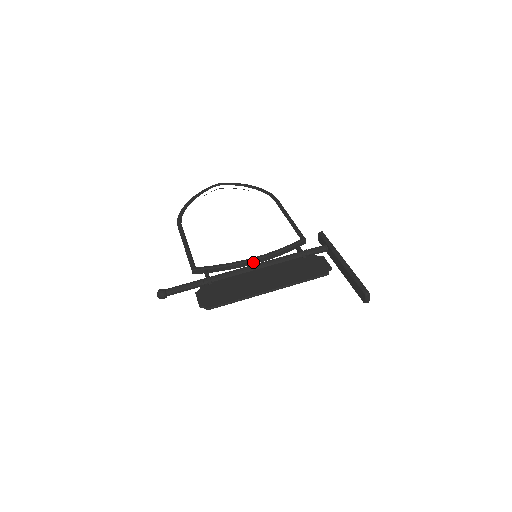
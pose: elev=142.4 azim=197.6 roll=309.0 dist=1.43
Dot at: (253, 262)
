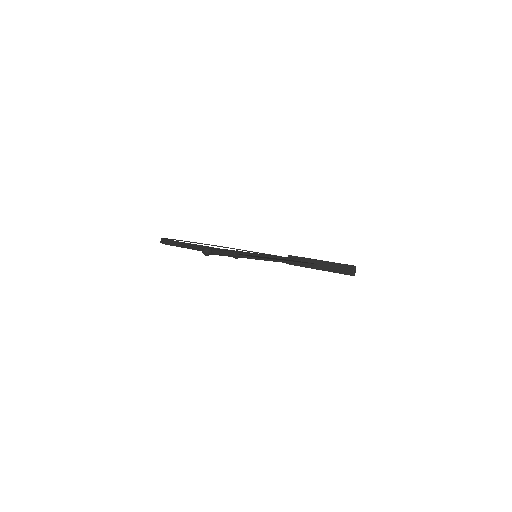
Dot at: occluded
